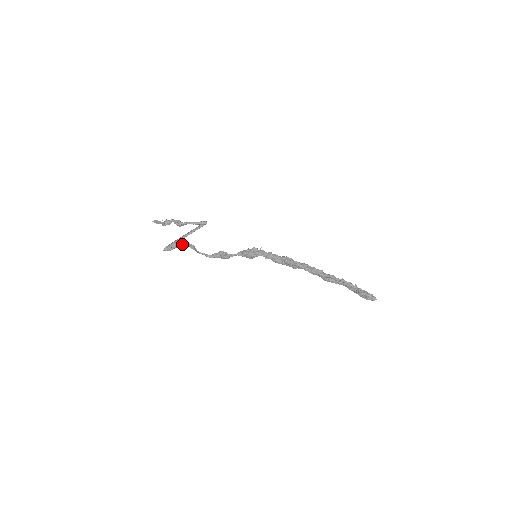
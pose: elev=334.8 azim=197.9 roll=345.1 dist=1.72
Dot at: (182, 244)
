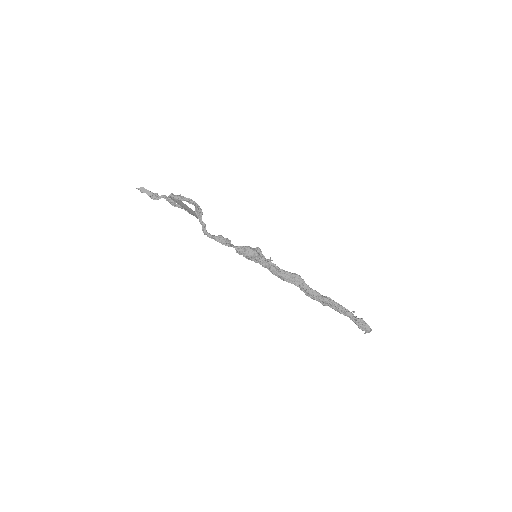
Dot at: (194, 201)
